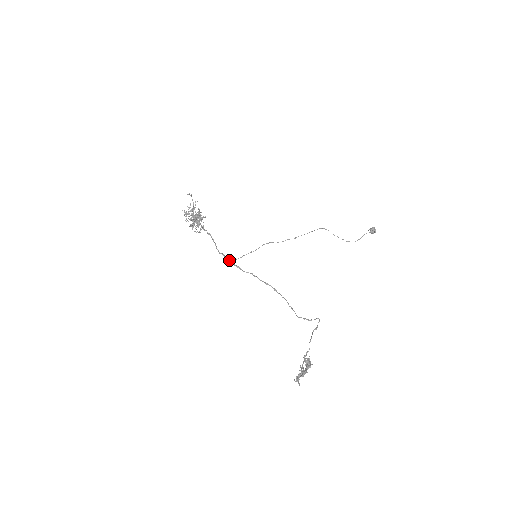
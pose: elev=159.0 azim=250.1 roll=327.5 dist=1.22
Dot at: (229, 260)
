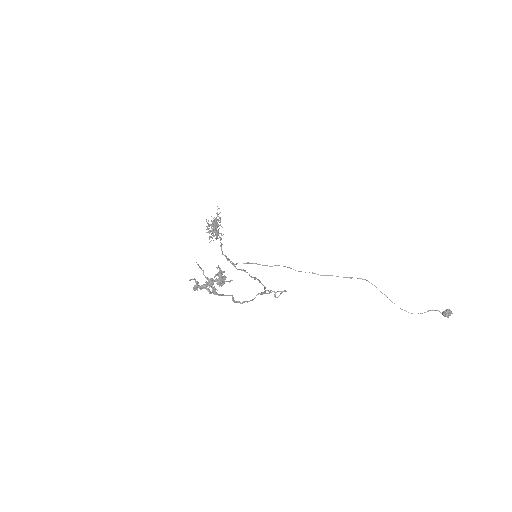
Dot at: (228, 259)
